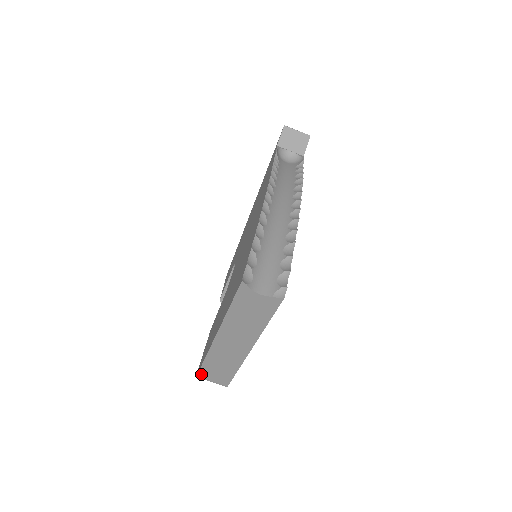
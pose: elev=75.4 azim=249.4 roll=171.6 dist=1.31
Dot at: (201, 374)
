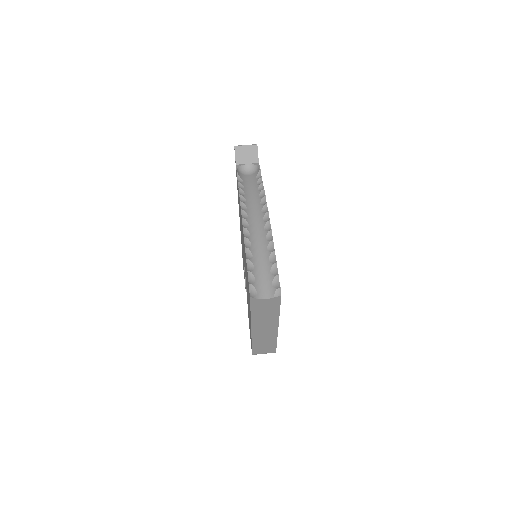
Dot at: (254, 352)
